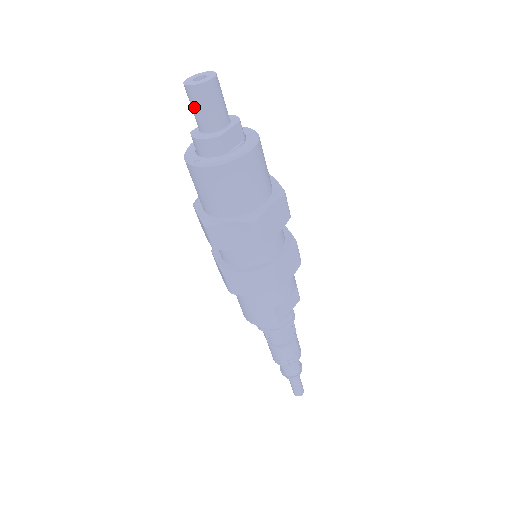
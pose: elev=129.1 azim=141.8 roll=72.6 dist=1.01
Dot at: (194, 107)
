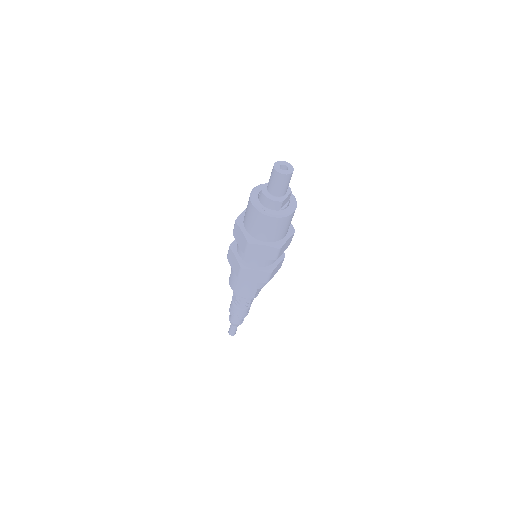
Dot at: (275, 182)
